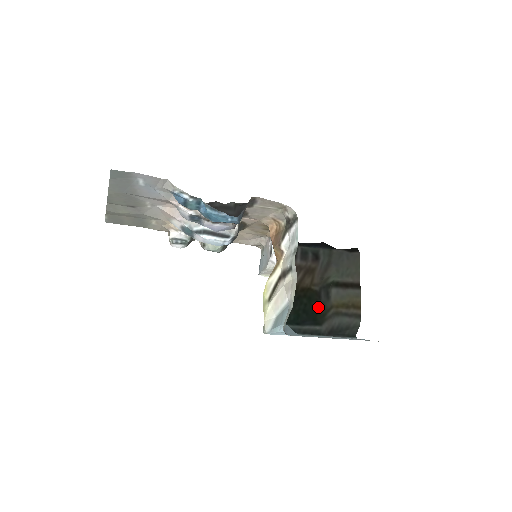
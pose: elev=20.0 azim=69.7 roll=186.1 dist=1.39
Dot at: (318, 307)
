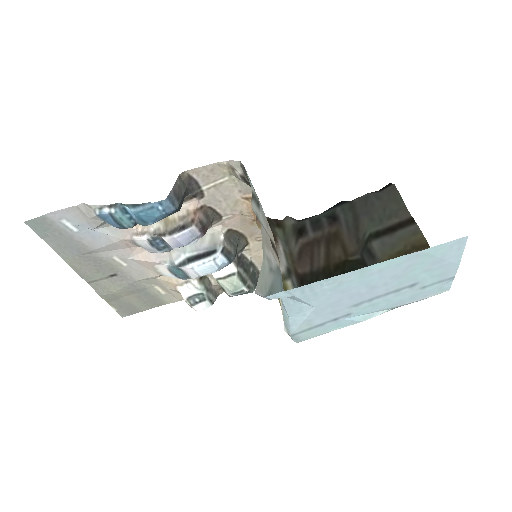
Dot at: occluded
